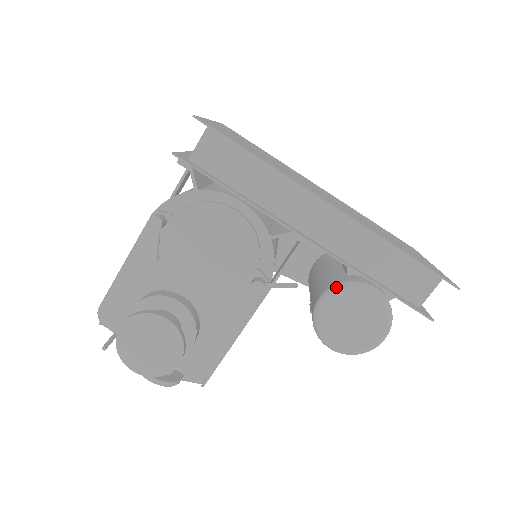
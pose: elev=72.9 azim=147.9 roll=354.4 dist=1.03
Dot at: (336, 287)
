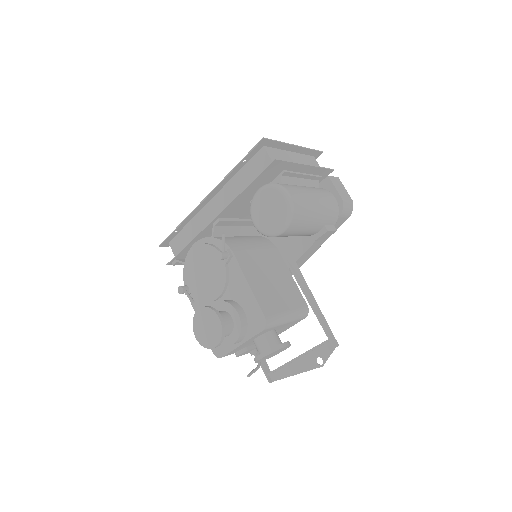
Dot at: (250, 212)
